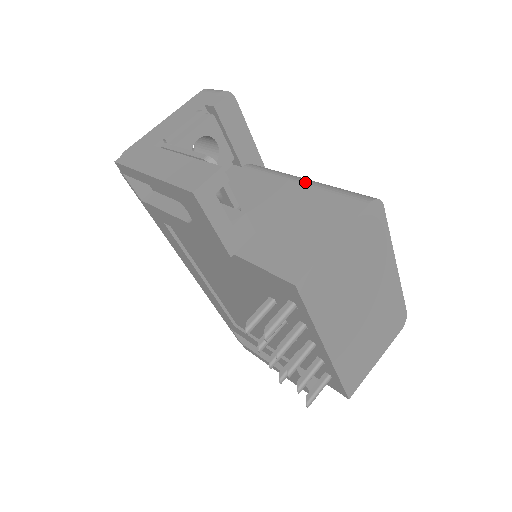
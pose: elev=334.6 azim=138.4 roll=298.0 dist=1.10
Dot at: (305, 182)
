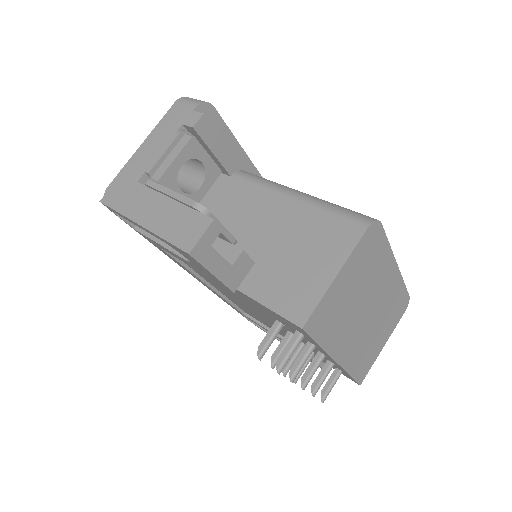
Dot at: (299, 199)
